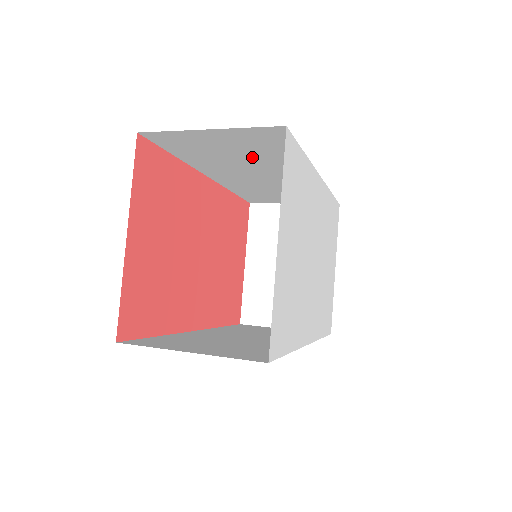
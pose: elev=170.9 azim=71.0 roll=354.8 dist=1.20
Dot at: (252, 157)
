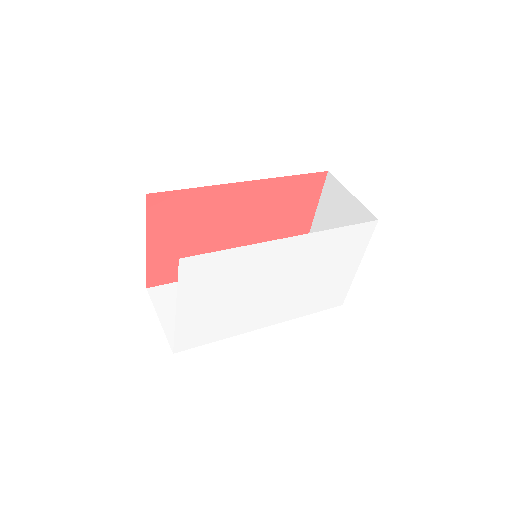
Dot at: occluded
